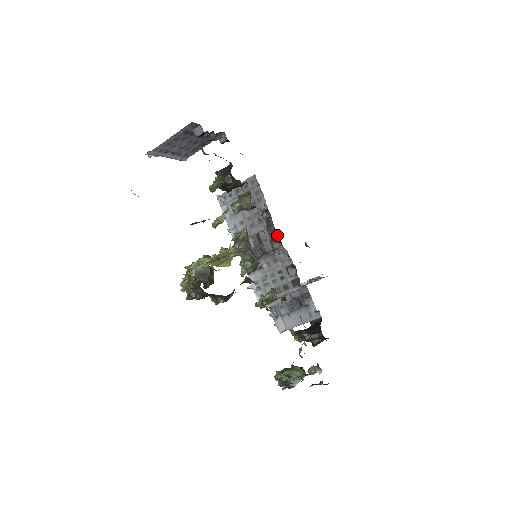
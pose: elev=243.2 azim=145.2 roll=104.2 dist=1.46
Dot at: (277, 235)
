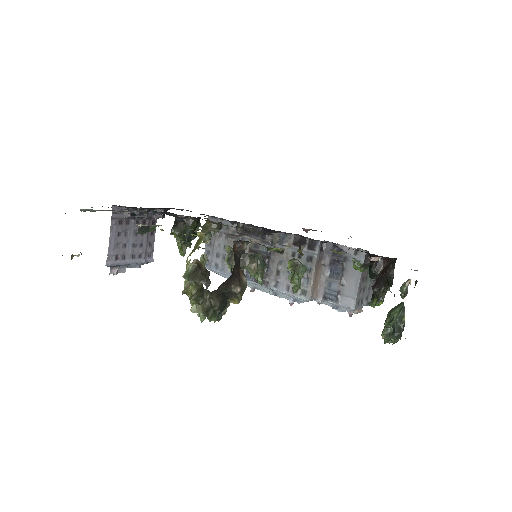
Dot at: (260, 229)
